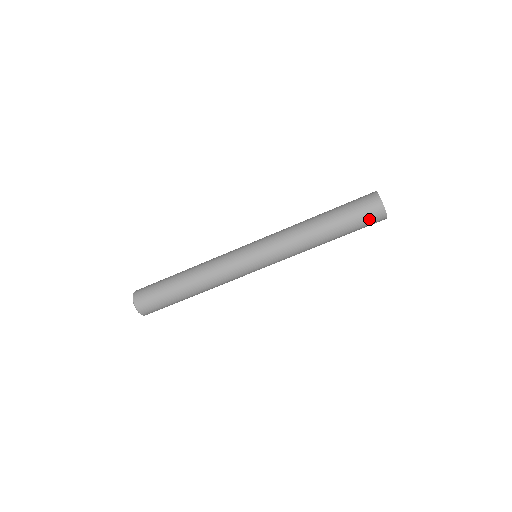
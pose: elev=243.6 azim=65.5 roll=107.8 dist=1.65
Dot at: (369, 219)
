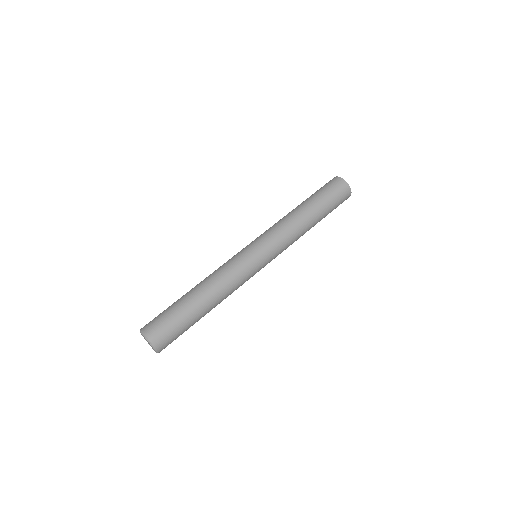
Dot at: (340, 196)
